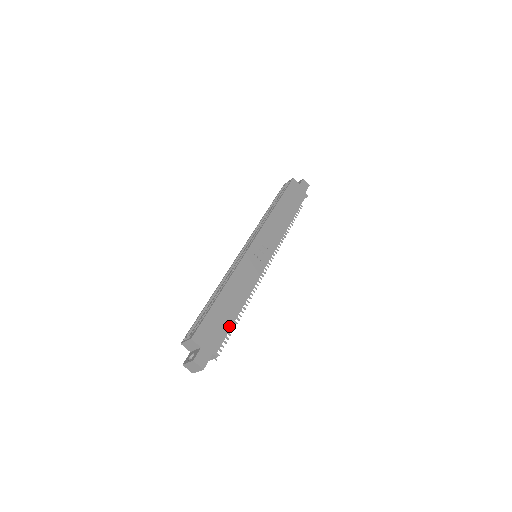
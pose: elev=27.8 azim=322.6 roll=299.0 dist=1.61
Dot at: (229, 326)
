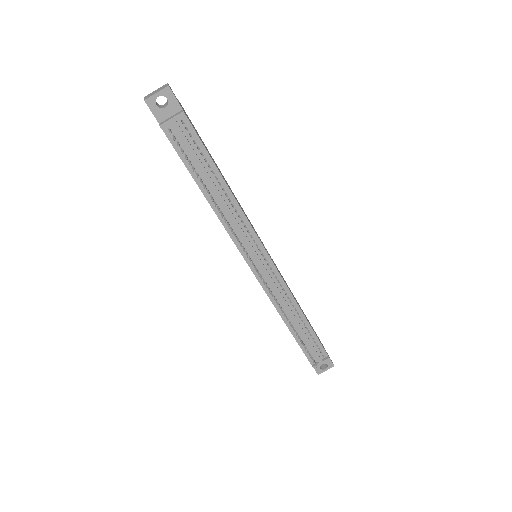
Dot at: (208, 153)
